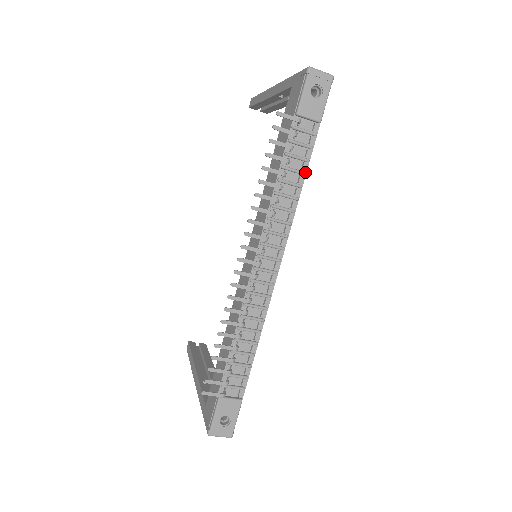
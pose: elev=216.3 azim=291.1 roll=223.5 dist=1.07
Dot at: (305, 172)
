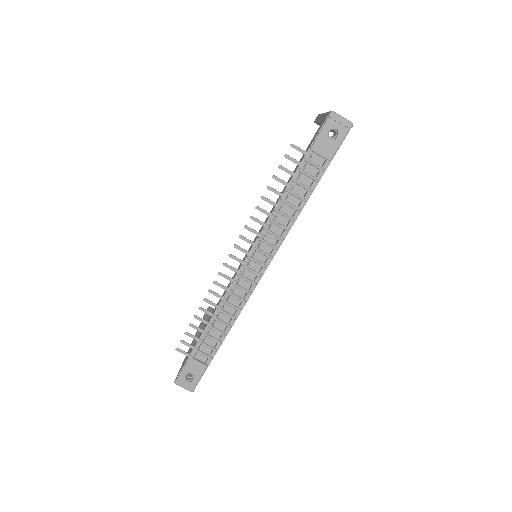
Dot at: (306, 200)
